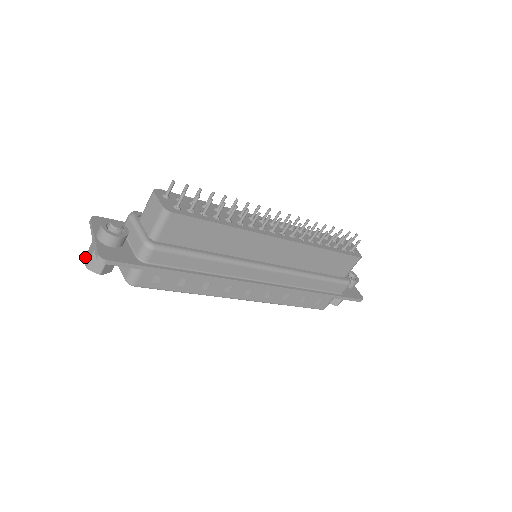
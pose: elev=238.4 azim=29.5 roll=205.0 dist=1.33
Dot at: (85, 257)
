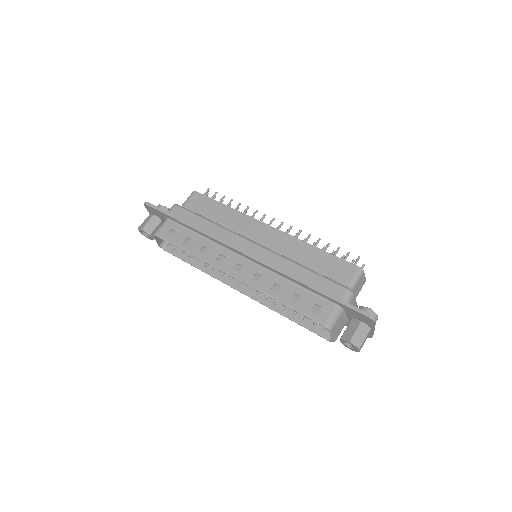
Dot at: (142, 232)
